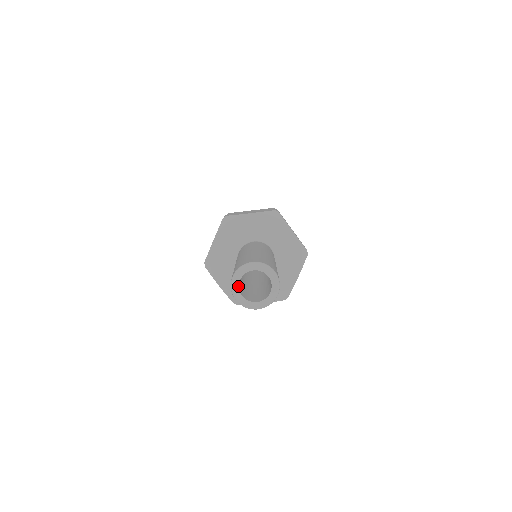
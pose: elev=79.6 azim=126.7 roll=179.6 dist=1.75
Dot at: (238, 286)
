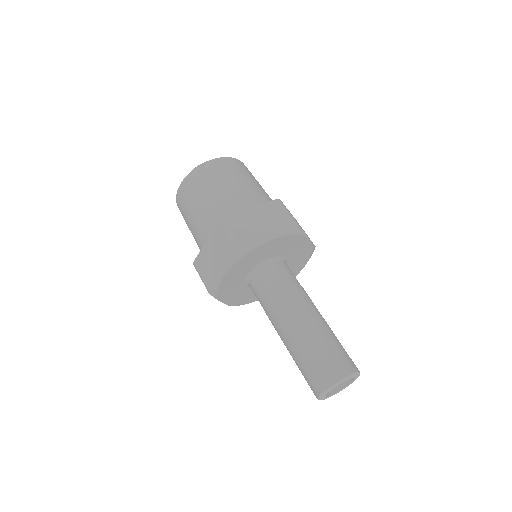
Dot at: occluded
